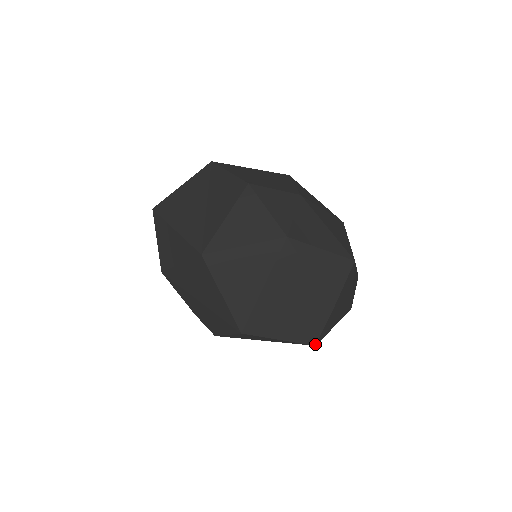
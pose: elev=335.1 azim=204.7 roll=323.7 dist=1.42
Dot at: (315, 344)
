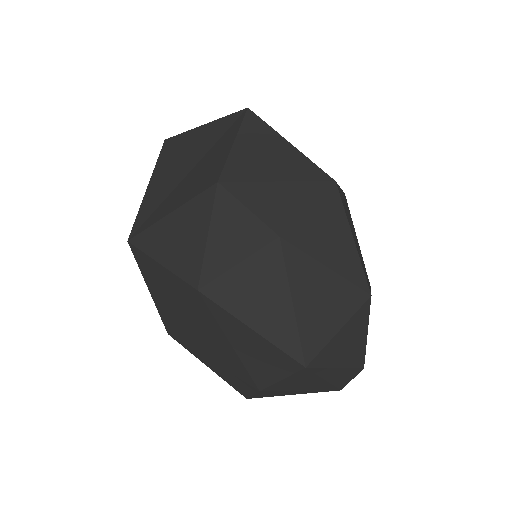
Dot at: (246, 397)
